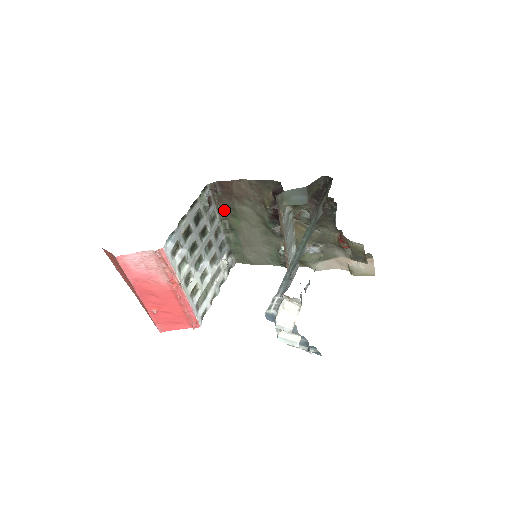
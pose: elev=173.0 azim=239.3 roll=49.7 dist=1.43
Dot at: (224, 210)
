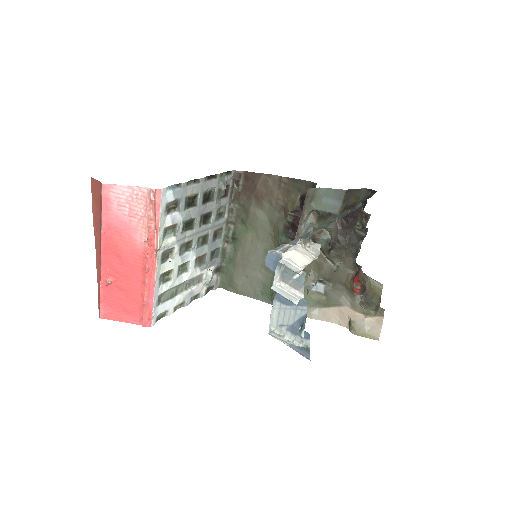
Dot at: (236, 211)
